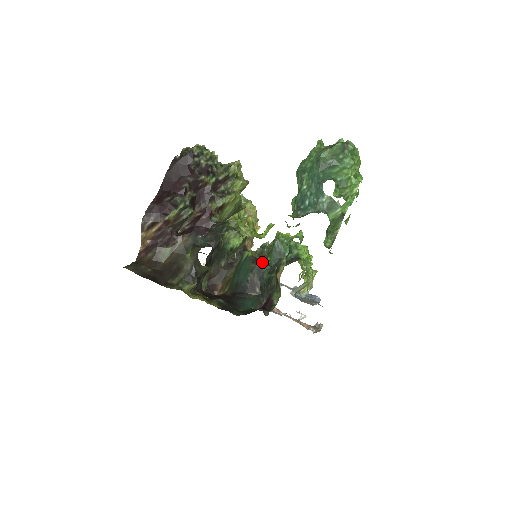
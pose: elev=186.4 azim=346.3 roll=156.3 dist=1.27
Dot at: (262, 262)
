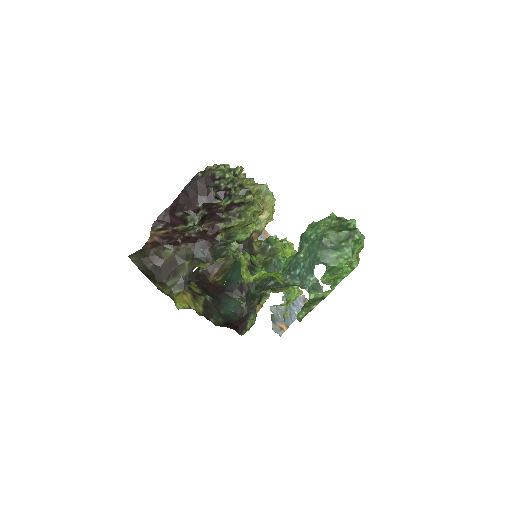
Dot at: (256, 272)
